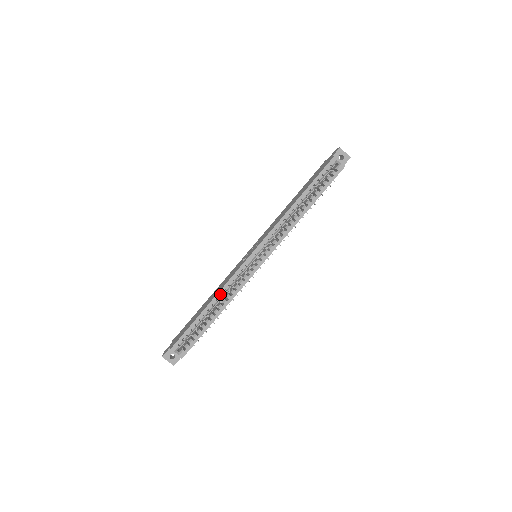
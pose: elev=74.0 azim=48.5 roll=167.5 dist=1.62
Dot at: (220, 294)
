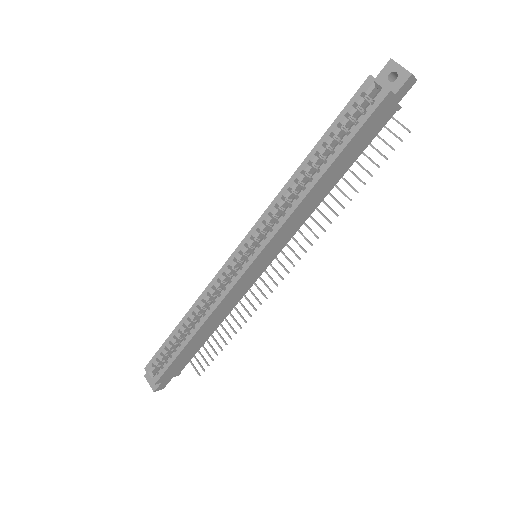
Dot at: (197, 305)
